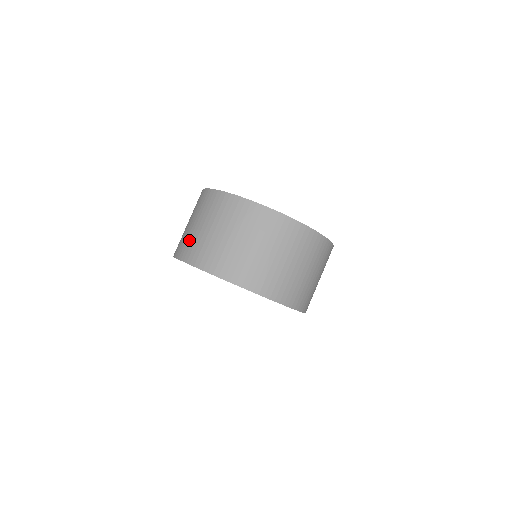
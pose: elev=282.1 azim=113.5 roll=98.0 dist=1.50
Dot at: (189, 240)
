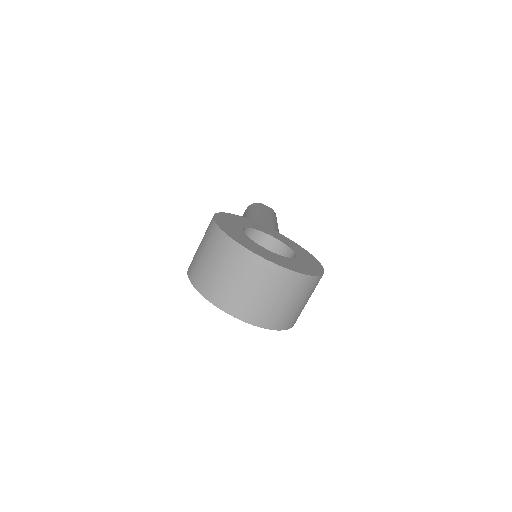
Dot at: (204, 274)
